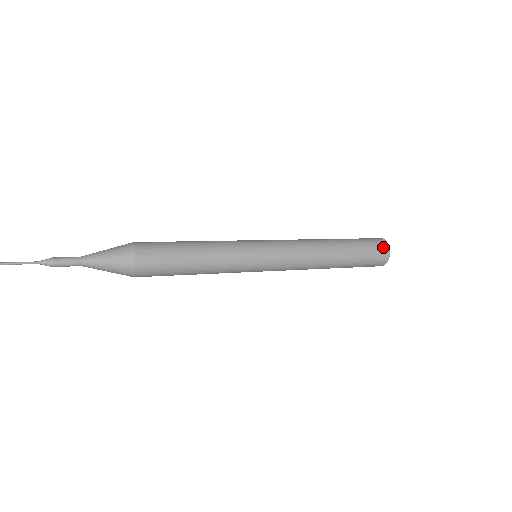
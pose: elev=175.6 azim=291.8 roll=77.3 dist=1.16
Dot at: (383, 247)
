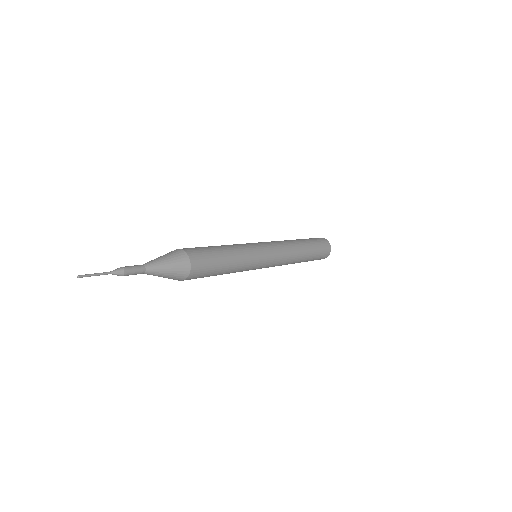
Dot at: (328, 250)
